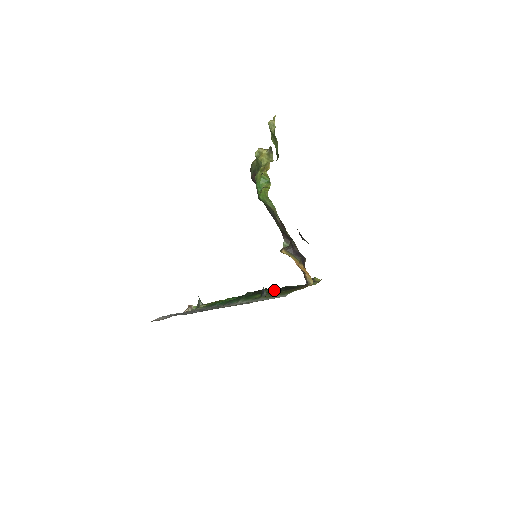
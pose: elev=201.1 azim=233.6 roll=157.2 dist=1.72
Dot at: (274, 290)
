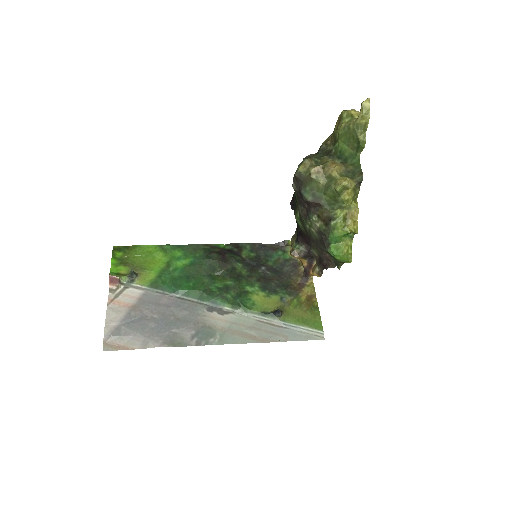
Dot at: (248, 263)
